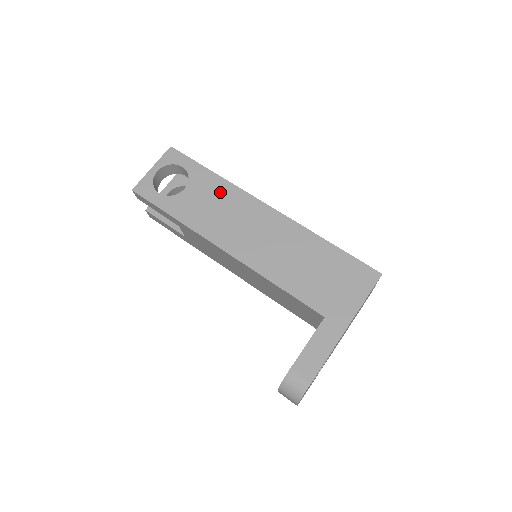
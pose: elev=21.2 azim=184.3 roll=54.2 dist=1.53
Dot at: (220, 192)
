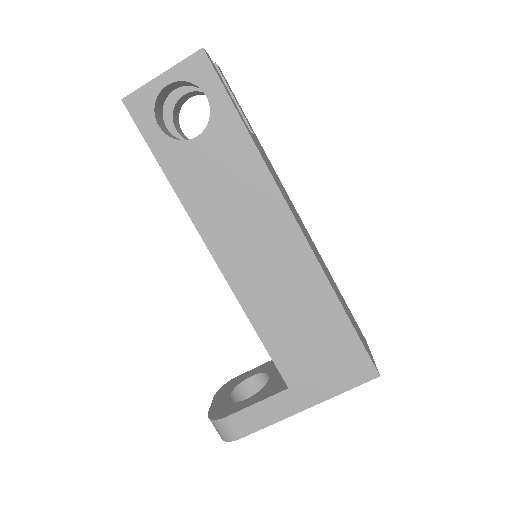
Dot at: (243, 168)
